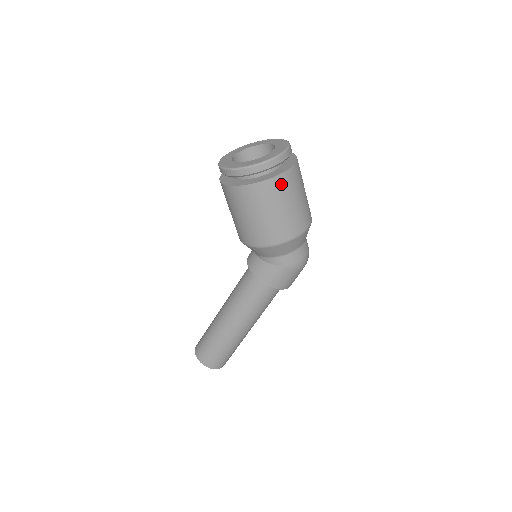
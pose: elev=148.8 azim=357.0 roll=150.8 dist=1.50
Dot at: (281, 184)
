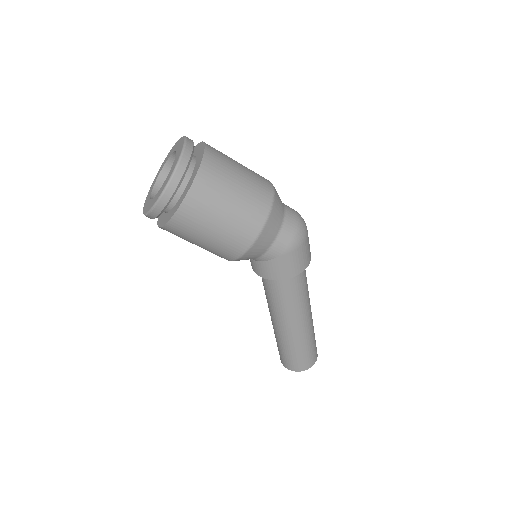
Dot at: (202, 192)
